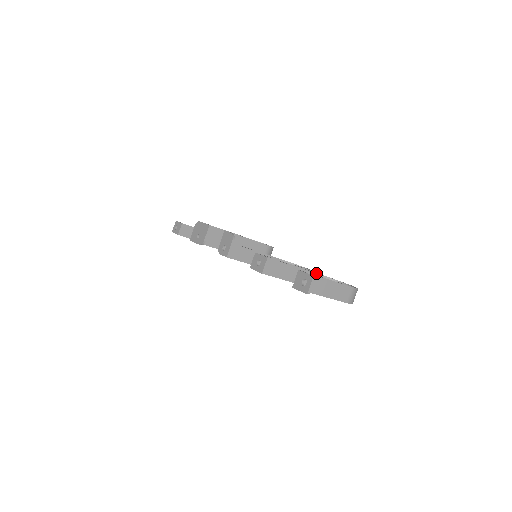
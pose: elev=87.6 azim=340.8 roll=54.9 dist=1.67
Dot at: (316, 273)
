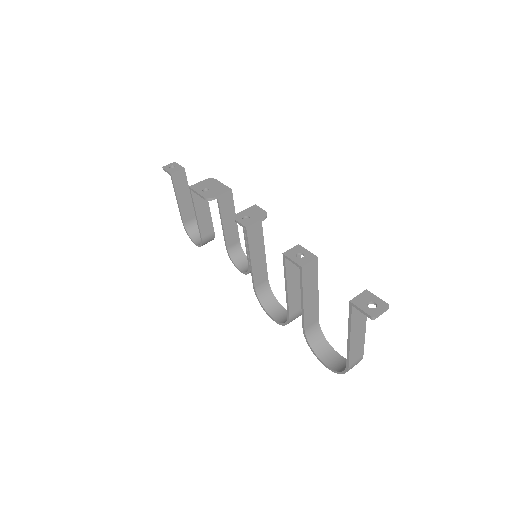
Dot at: occluded
